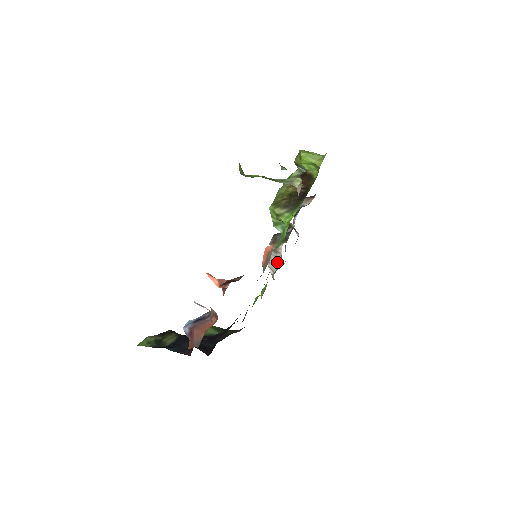
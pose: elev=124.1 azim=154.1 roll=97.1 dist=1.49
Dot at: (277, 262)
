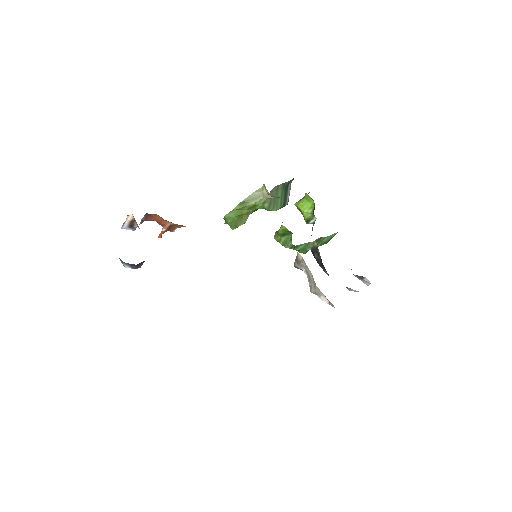
Dot at: (310, 274)
